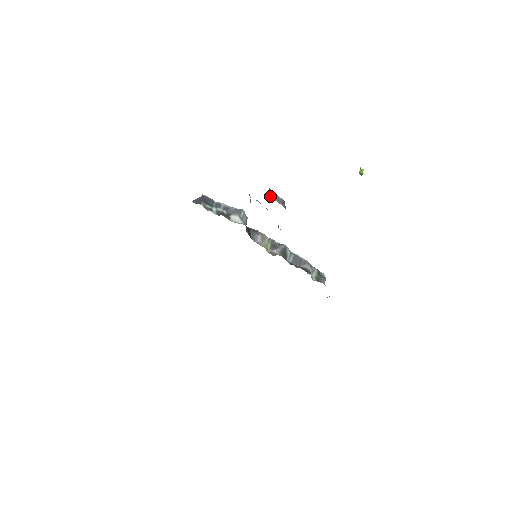
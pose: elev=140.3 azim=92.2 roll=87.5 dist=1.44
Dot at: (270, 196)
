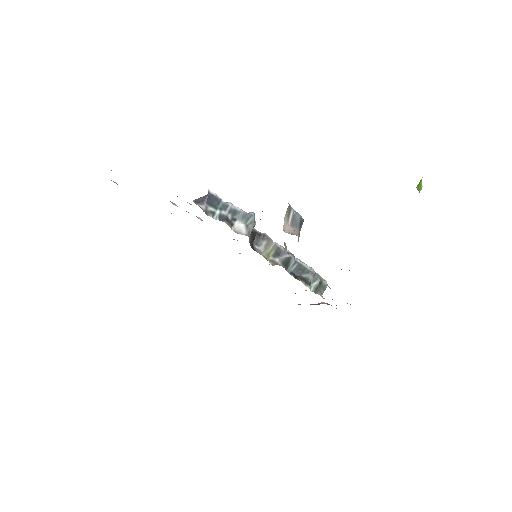
Dot at: occluded
